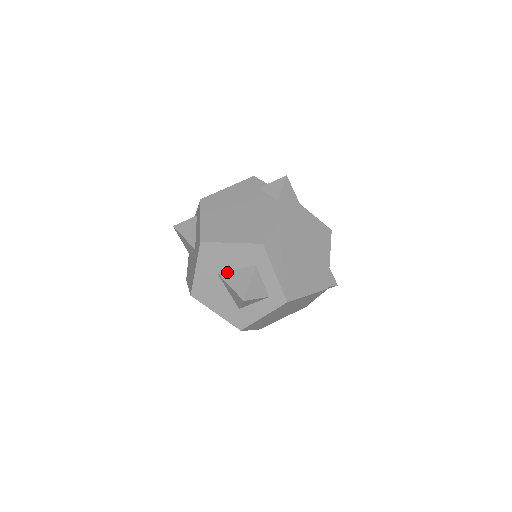
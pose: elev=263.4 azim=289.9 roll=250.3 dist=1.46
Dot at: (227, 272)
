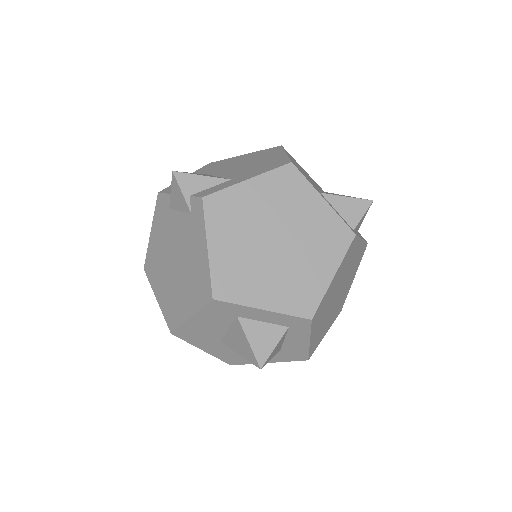
Dot at: (225, 337)
